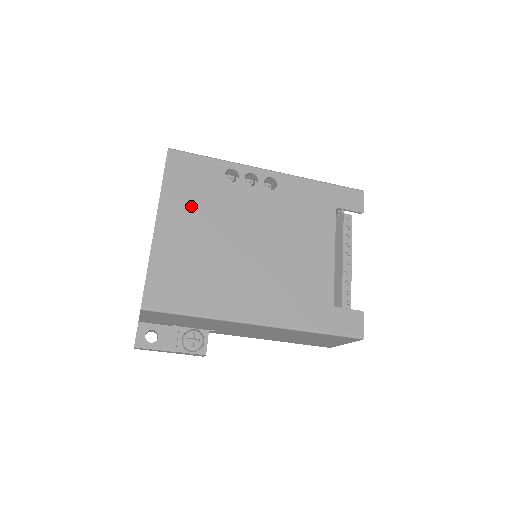
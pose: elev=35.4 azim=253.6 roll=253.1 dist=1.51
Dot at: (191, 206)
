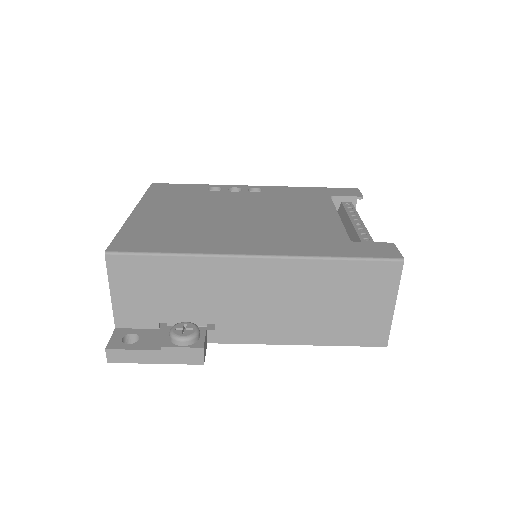
Dot at: (172, 202)
